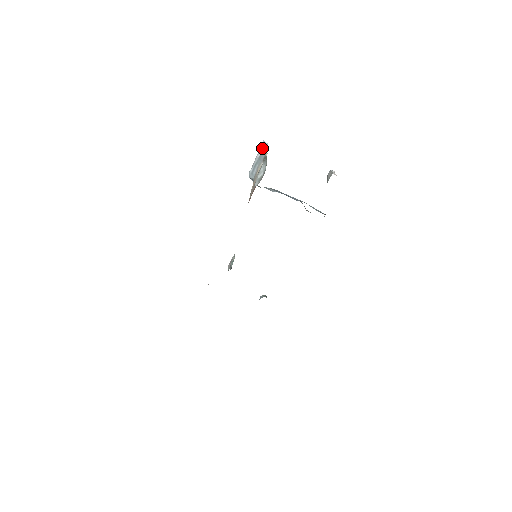
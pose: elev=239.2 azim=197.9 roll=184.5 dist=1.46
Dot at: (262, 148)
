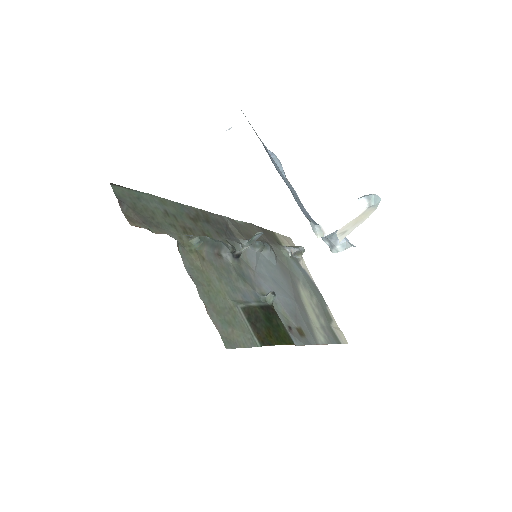
Dot at: occluded
